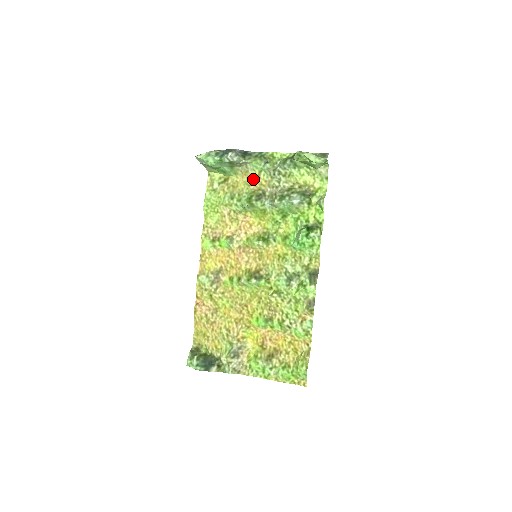
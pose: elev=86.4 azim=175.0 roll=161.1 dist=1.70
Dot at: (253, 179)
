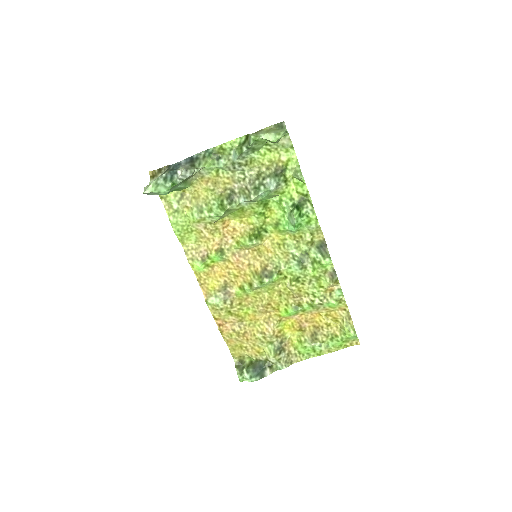
Dot at: (213, 182)
